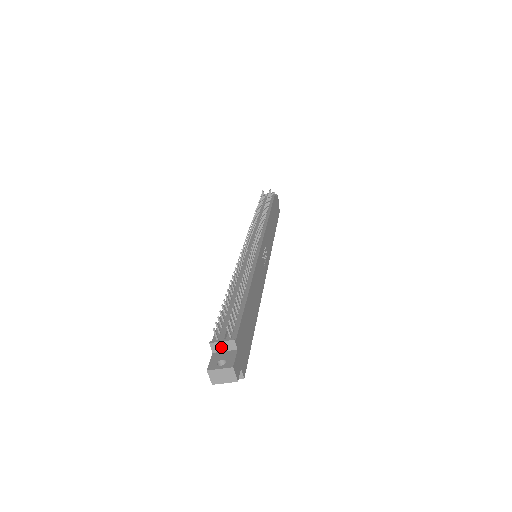
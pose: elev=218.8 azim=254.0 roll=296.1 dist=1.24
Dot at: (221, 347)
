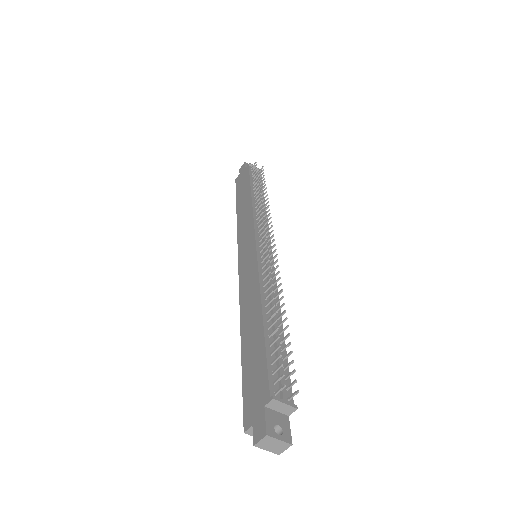
Dot at: (278, 407)
